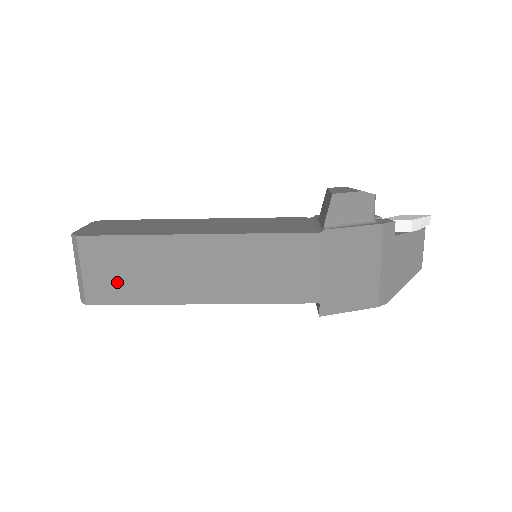
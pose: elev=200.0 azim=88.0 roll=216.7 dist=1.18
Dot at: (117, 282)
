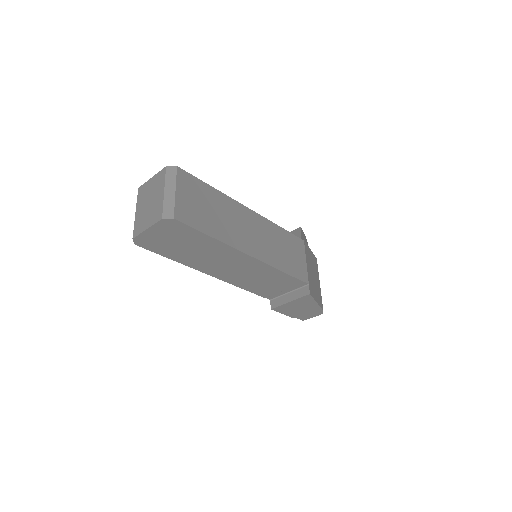
Dot at: (199, 213)
